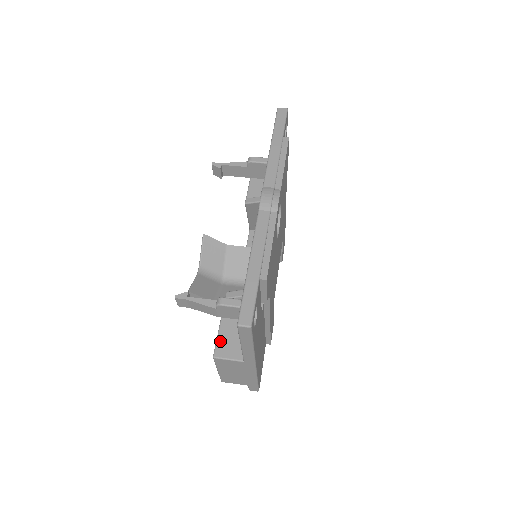
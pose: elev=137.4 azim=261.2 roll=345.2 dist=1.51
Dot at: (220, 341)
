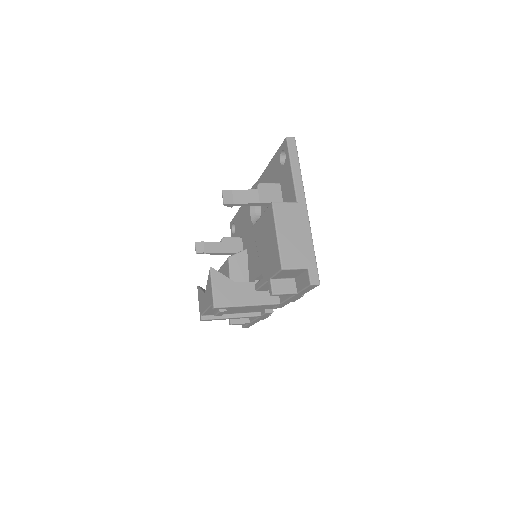
Dot at: occluded
